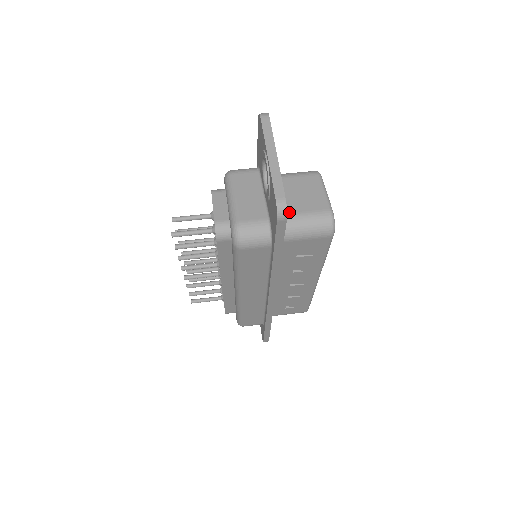
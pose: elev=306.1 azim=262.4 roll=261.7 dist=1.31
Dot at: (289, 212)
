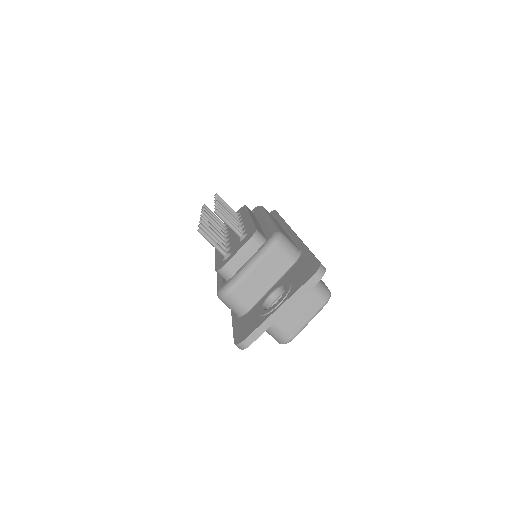
Dot at: occluded
